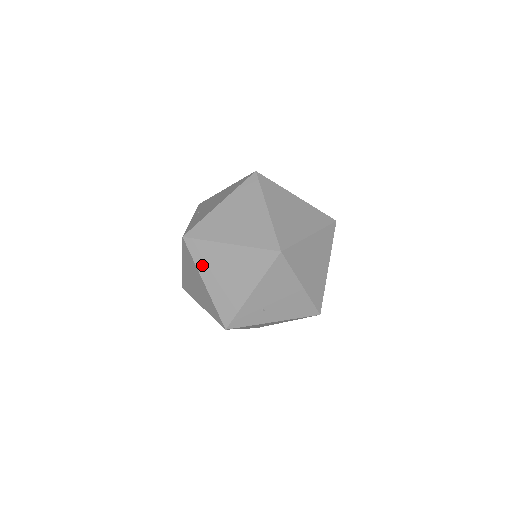
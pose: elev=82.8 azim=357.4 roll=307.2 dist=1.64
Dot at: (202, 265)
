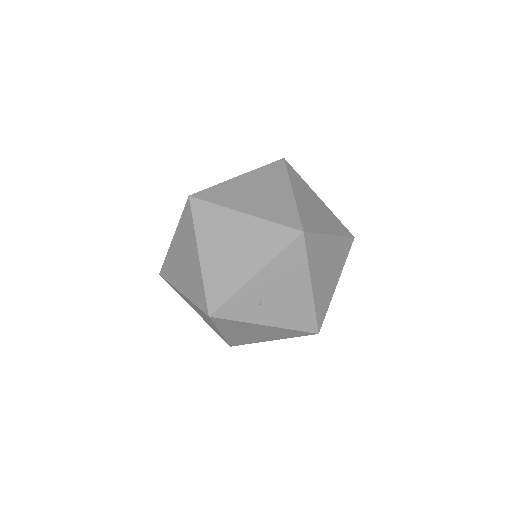
Dot at: (203, 232)
